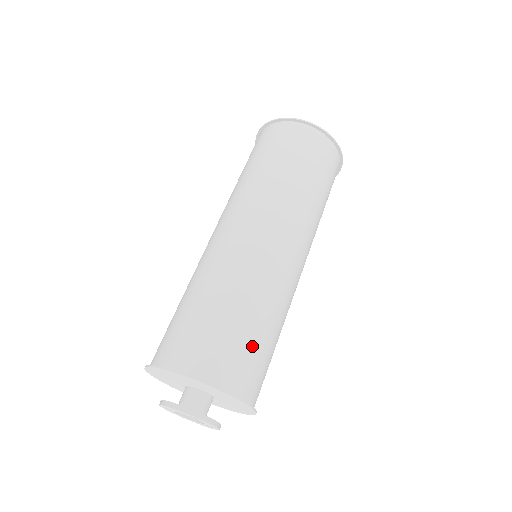
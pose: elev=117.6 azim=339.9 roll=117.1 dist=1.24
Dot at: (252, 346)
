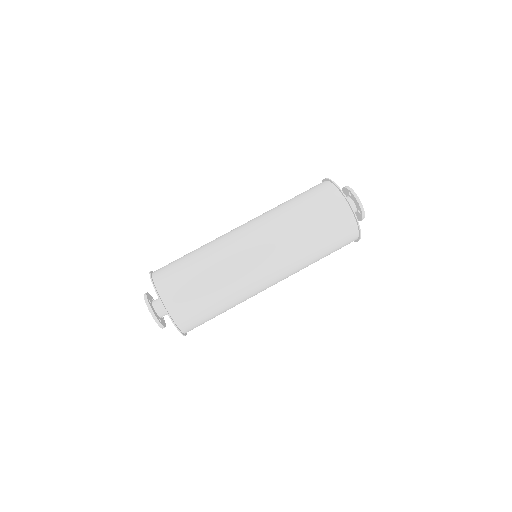
Dot at: (187, 278)
